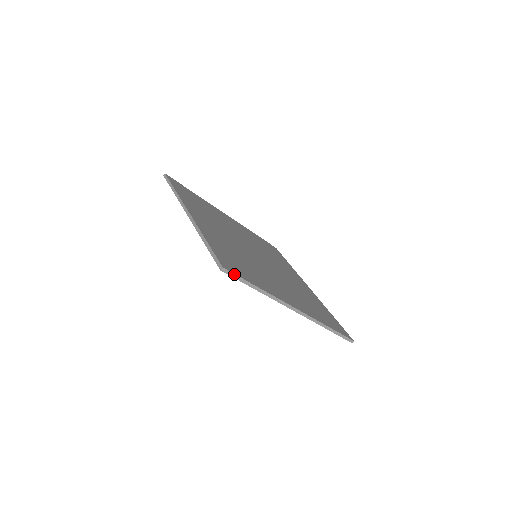
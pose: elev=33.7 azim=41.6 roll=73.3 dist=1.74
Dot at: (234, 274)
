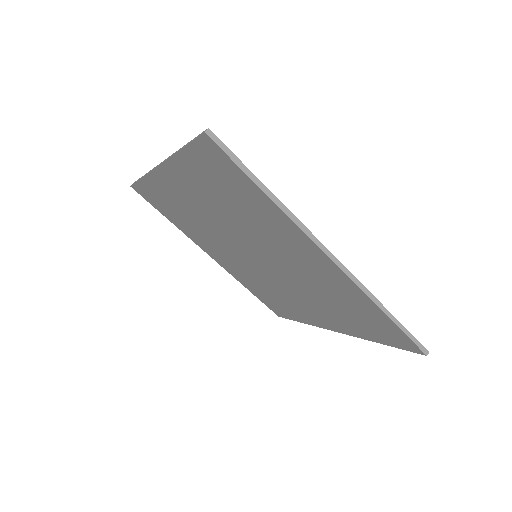
Dot at: (226, 148)
